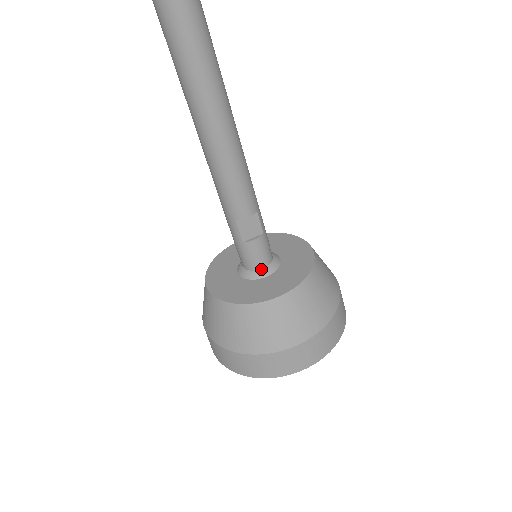
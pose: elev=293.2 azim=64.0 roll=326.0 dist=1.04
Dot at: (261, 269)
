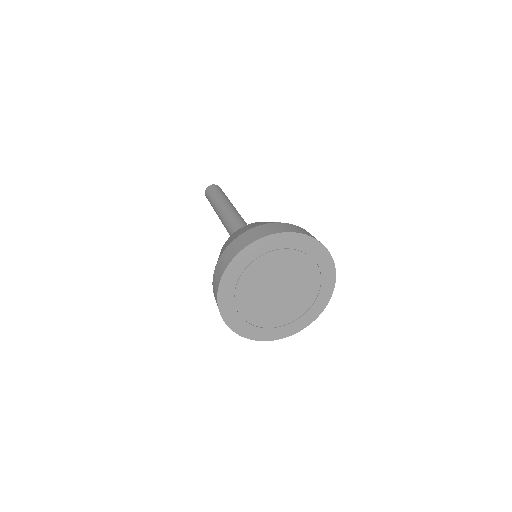
Dot at: occluded
